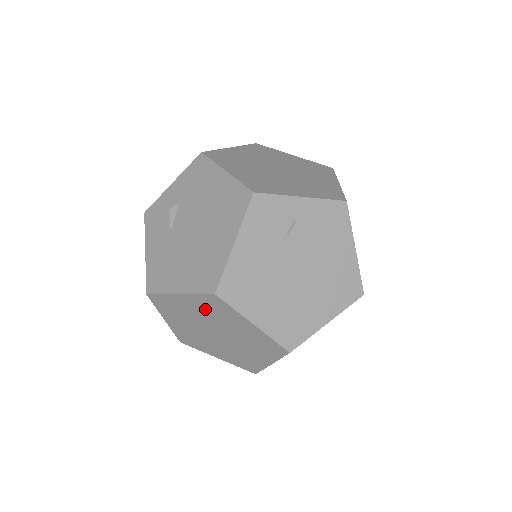
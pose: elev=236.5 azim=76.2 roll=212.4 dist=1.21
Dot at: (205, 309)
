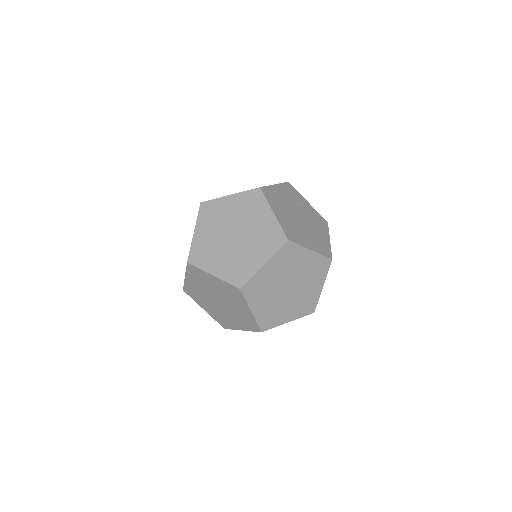
Dot at: (242, 206)
